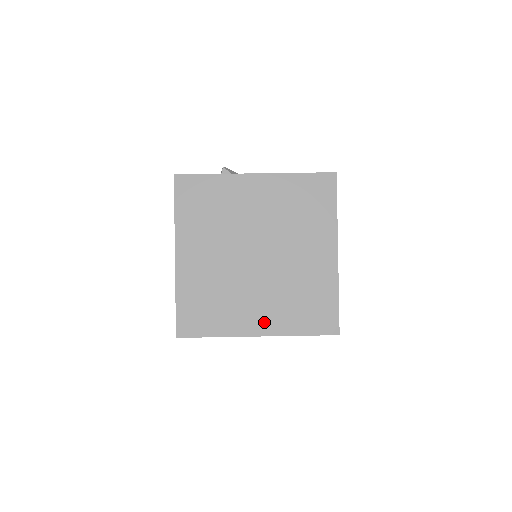
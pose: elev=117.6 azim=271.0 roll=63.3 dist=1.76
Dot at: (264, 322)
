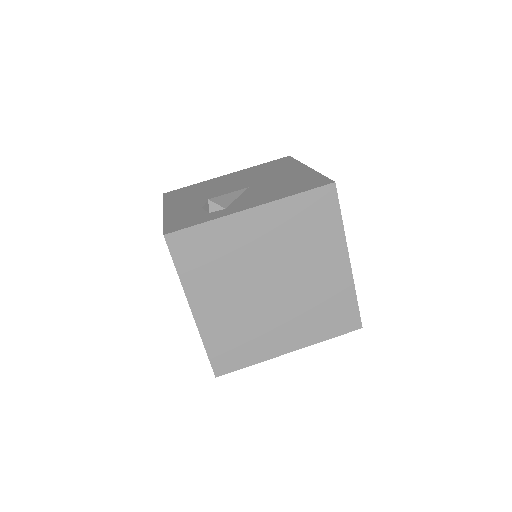
Dot at: (293, 340)
